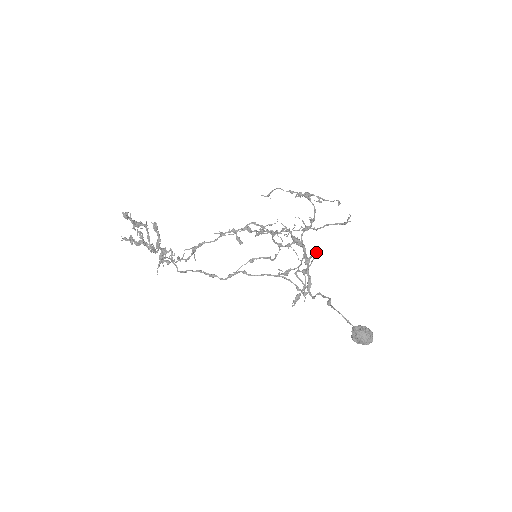
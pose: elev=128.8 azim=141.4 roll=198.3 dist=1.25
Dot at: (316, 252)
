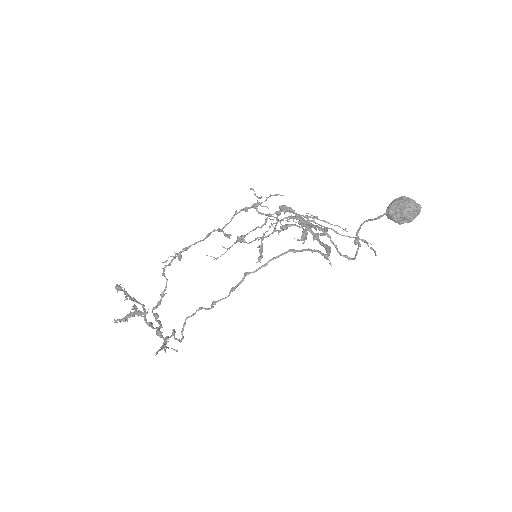
Dot at: occluded
